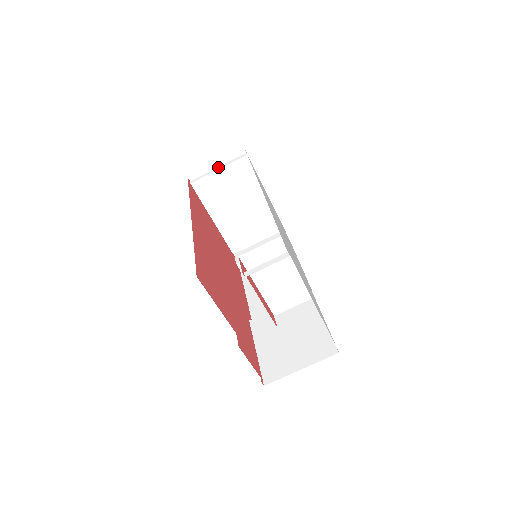
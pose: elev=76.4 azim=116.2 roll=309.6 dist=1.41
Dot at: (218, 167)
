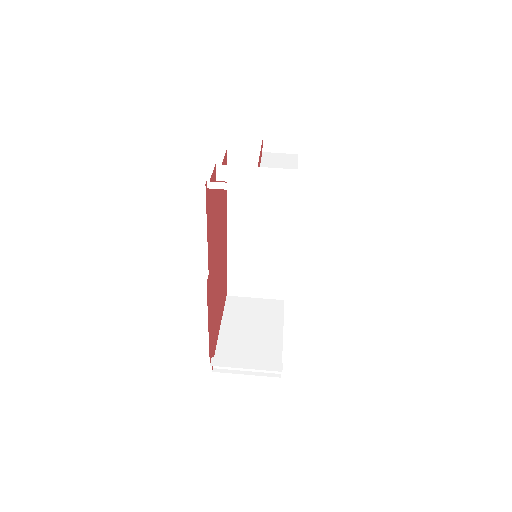
Dot at: occluded
